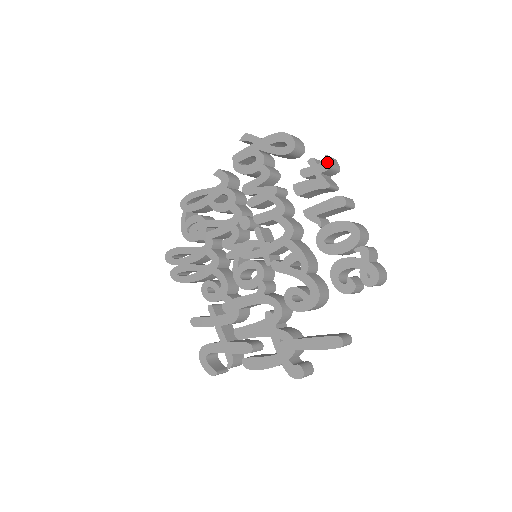
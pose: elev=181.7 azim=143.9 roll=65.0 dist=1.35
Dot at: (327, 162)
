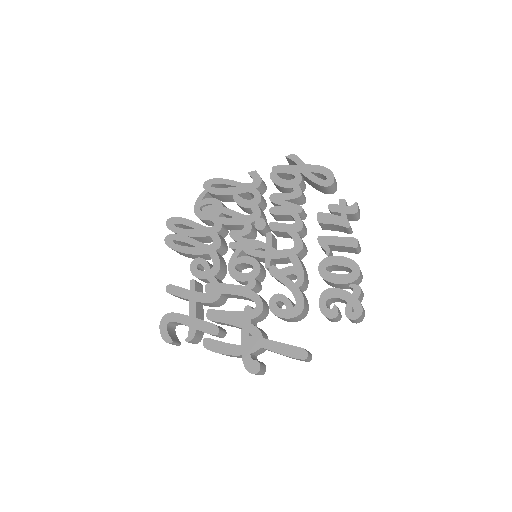
Dot at: (355, 207)
